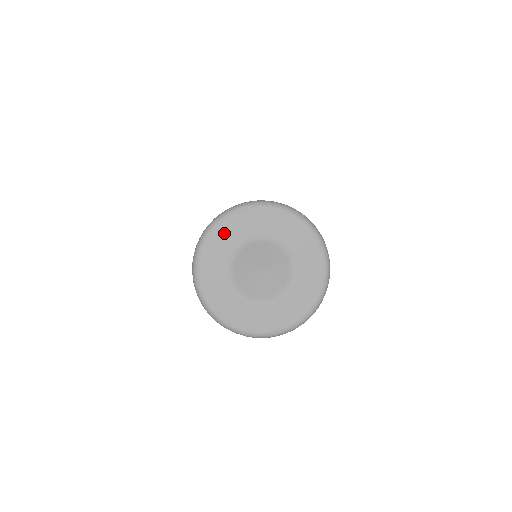
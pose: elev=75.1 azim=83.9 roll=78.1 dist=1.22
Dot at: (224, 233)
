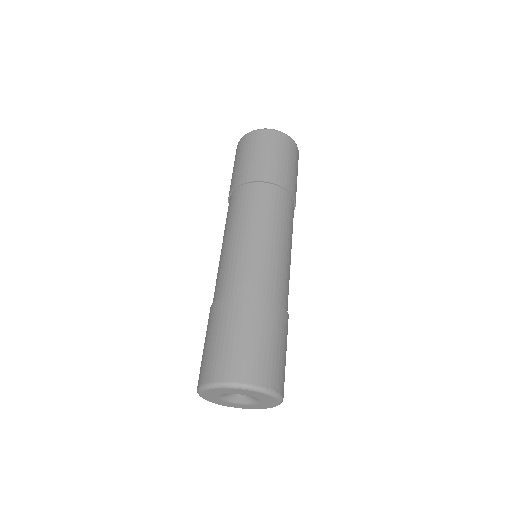
Dot at: (226, 390)
